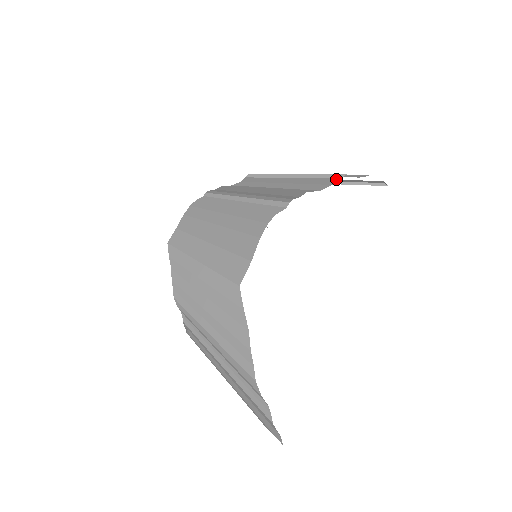
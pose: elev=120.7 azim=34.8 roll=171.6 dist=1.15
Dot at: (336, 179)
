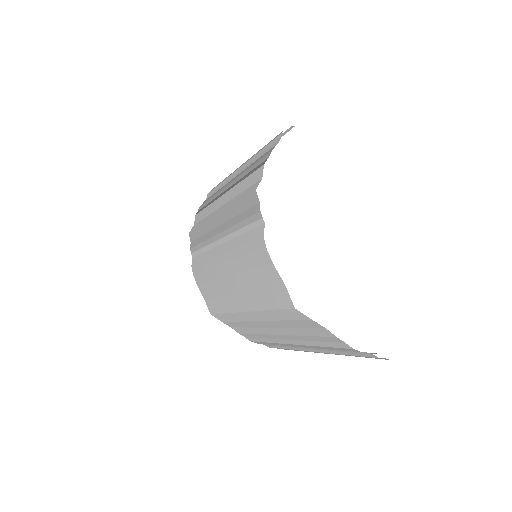
Dot at: (265, 160)
